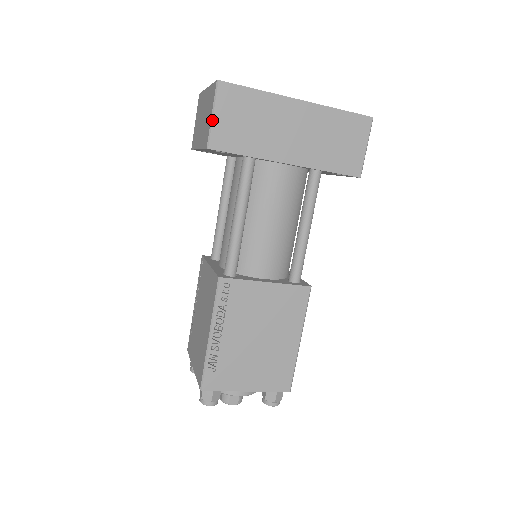
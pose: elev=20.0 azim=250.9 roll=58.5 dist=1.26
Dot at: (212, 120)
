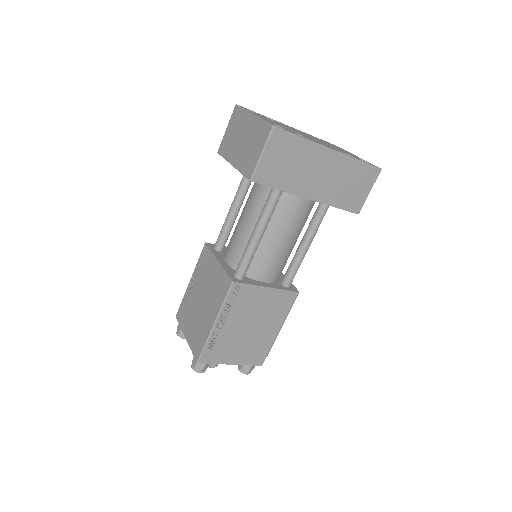
Dot at: (260, 158)
